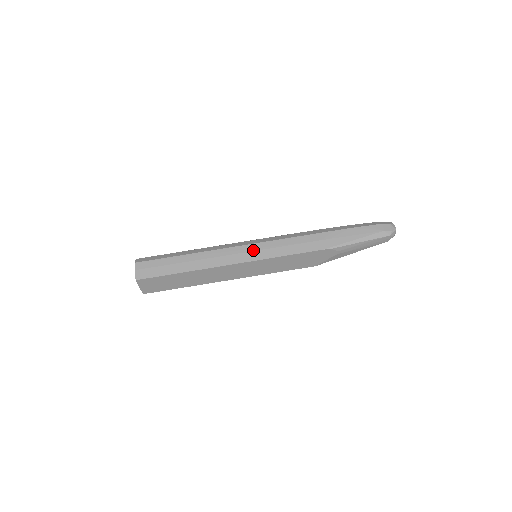
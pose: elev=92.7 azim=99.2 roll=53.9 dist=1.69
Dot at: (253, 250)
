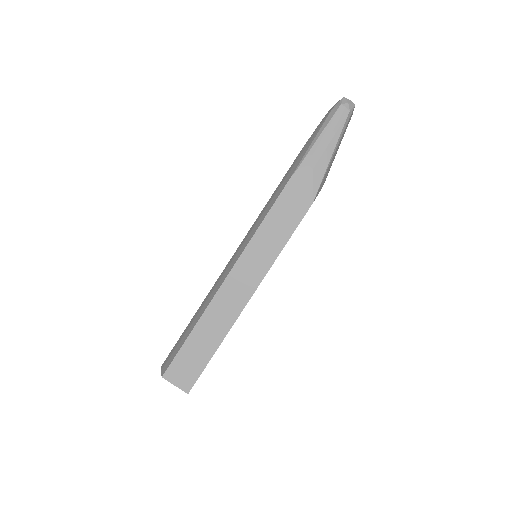
Dot at: (239, 249)
